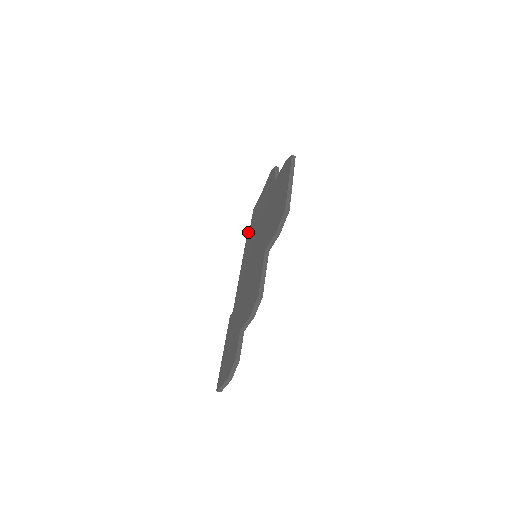
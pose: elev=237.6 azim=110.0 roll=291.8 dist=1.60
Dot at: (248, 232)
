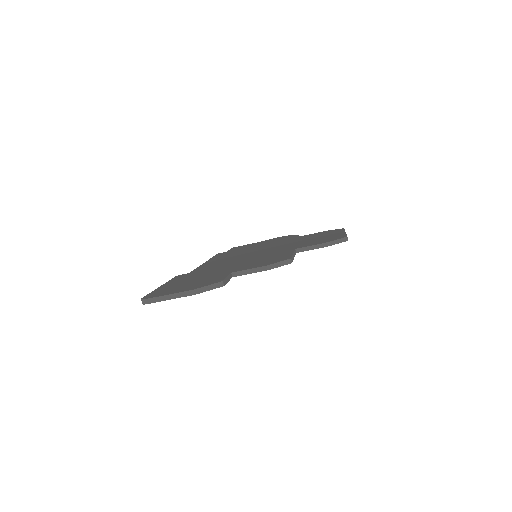
Dot at: (223, 252)
